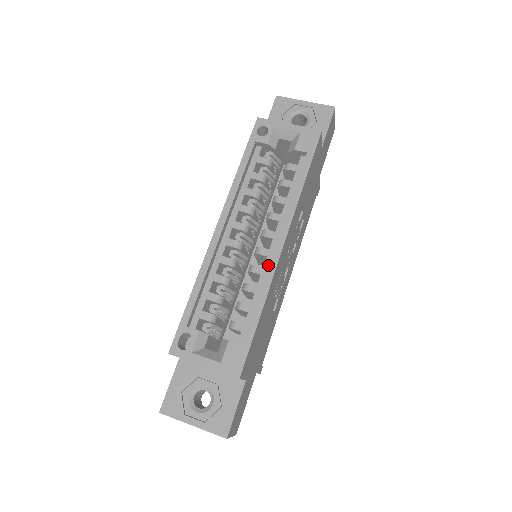
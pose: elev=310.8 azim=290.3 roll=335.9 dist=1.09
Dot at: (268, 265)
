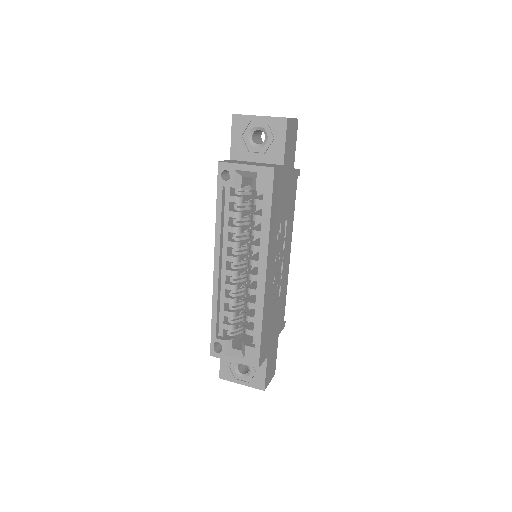
Dot at: (259, 288)
